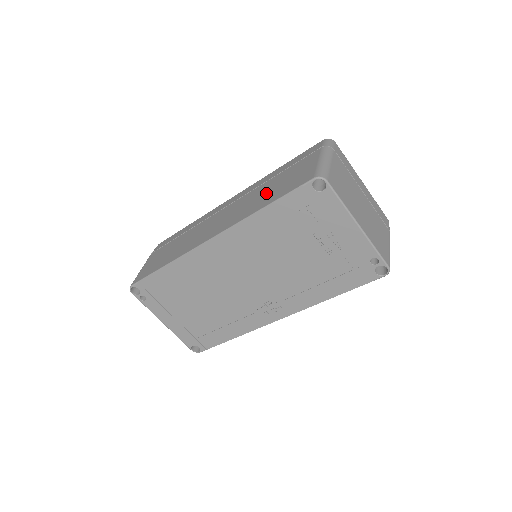
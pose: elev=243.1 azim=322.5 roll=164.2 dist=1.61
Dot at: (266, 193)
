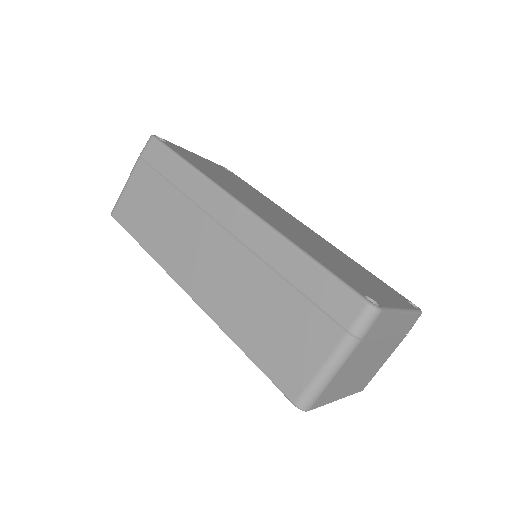
Dot at: (258, 315)
